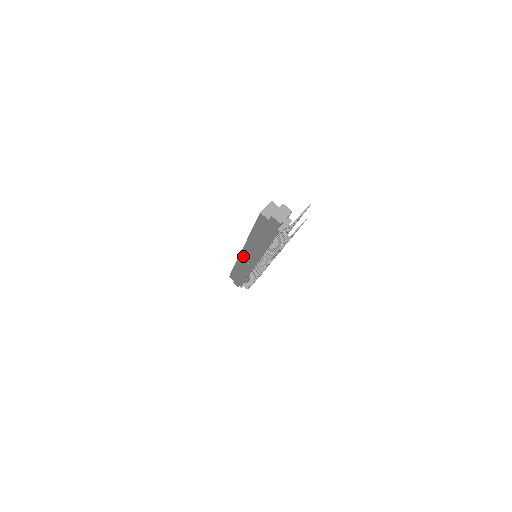
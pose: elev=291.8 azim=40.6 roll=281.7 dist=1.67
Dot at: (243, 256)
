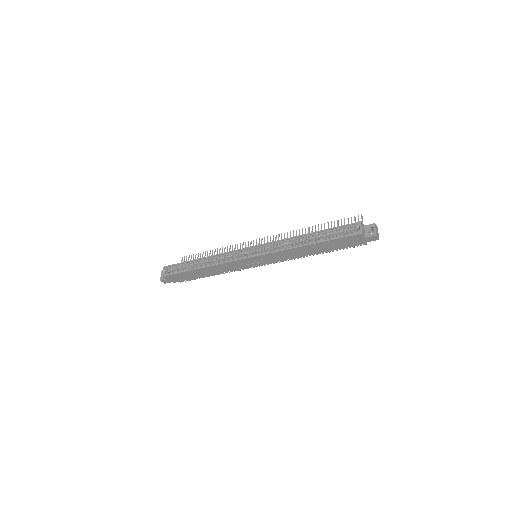
Dot at: (249, 260)
